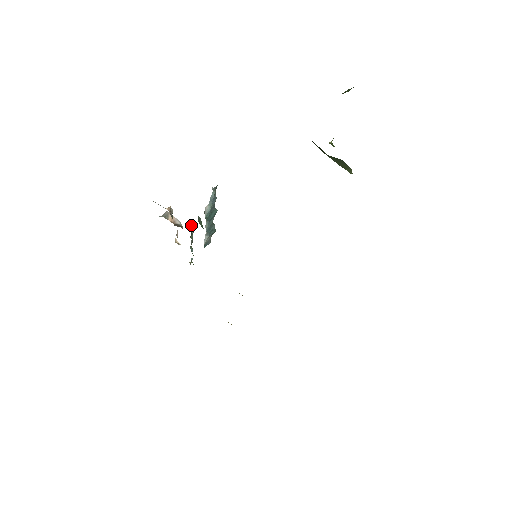
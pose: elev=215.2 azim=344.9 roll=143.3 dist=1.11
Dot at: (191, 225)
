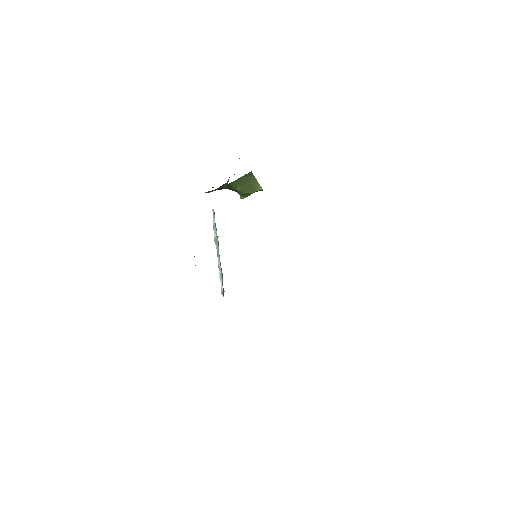
Dot at: occluded
